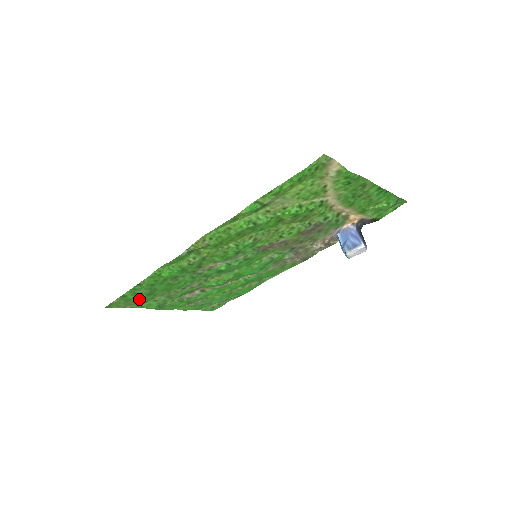
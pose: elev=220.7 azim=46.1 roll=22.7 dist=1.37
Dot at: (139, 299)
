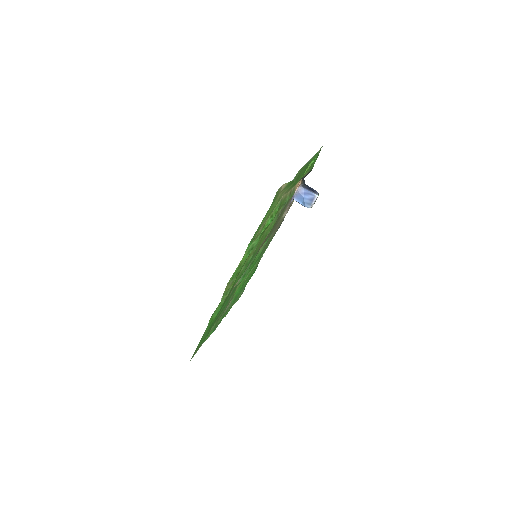
Dot at: (204, 340)
